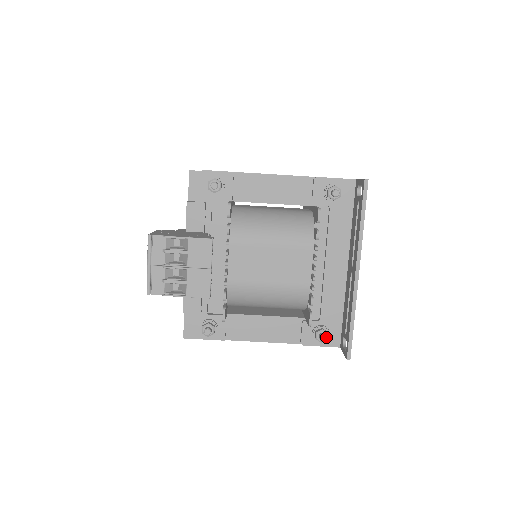
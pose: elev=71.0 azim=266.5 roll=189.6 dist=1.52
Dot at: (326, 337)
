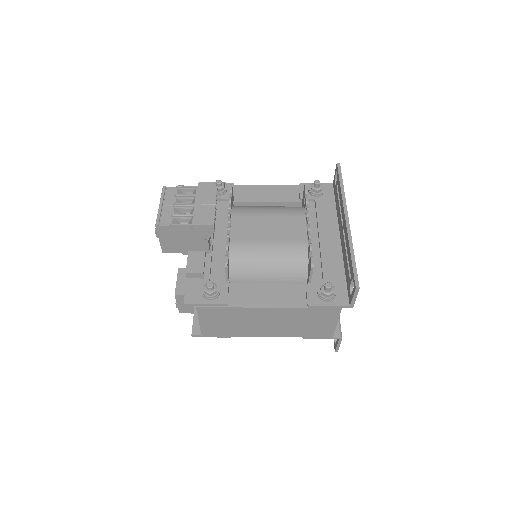
Dot at: (332, 289)
